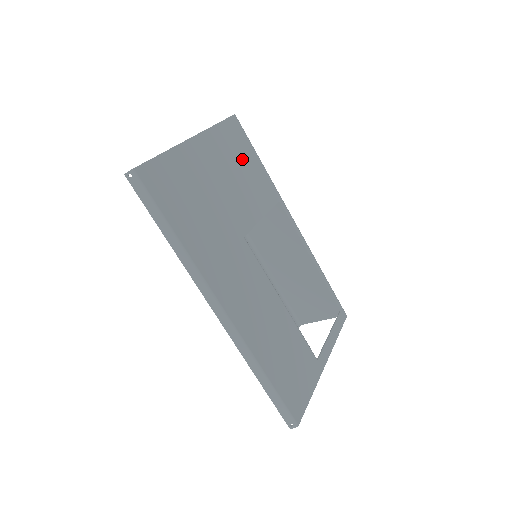
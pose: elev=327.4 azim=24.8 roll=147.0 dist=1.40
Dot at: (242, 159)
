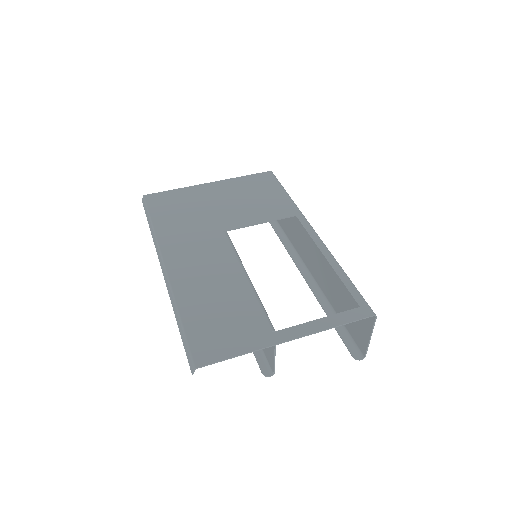
Dot at: (260, 192)
